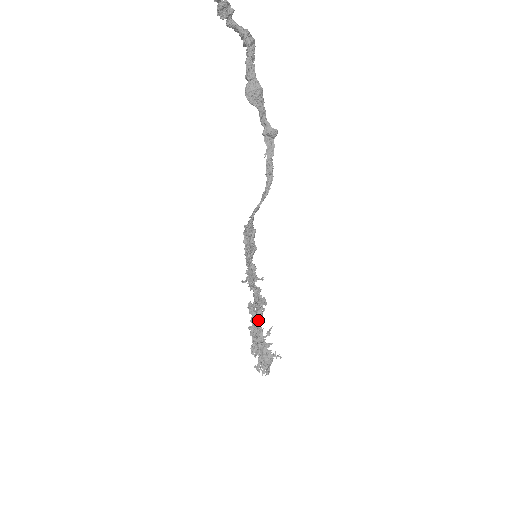
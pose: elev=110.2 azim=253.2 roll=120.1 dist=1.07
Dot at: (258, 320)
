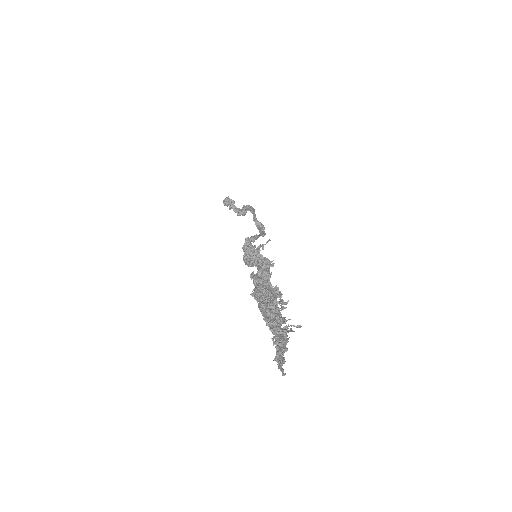
Dot at: occluded
